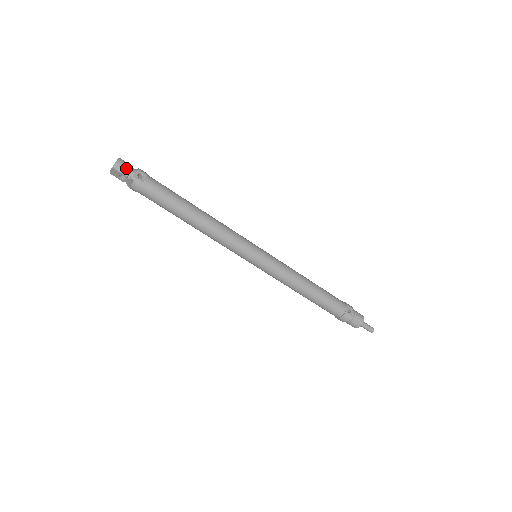
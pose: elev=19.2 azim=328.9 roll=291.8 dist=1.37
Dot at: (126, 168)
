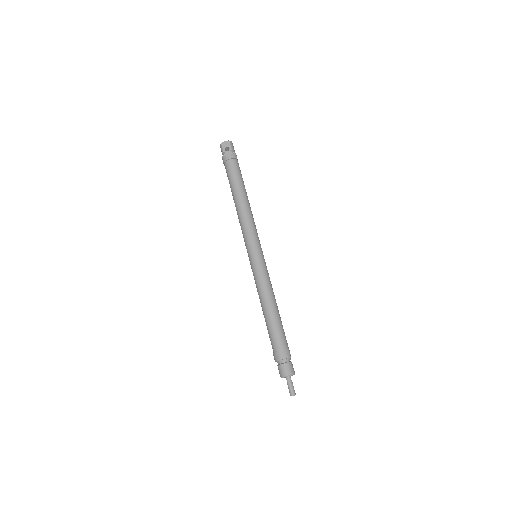
Dot at: occluded
